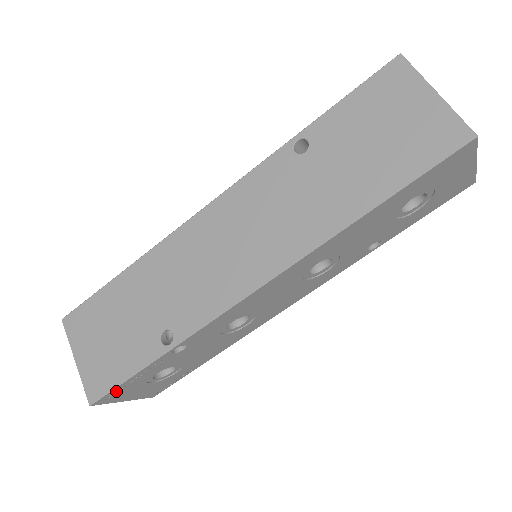
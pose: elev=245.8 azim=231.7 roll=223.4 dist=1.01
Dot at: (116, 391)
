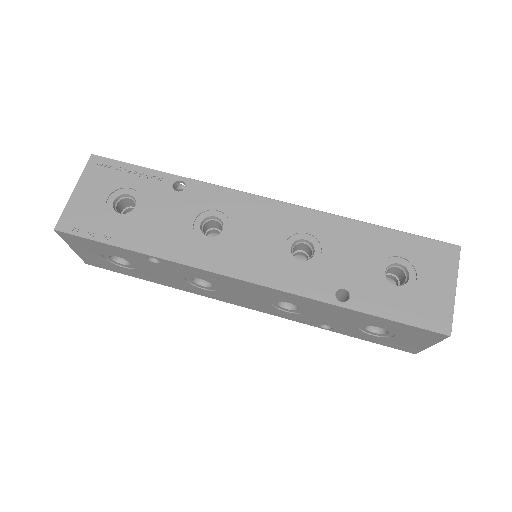
Dot at: (112, 166)
